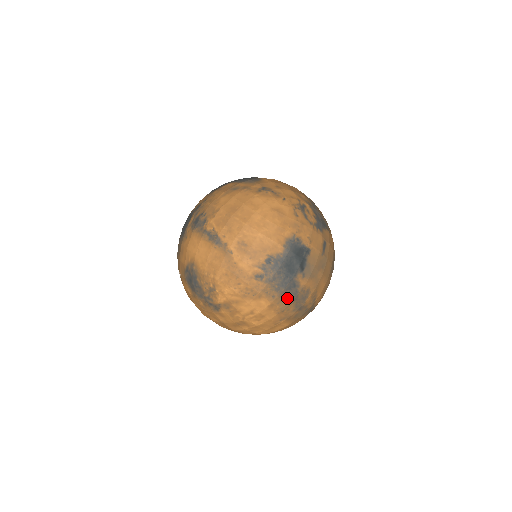
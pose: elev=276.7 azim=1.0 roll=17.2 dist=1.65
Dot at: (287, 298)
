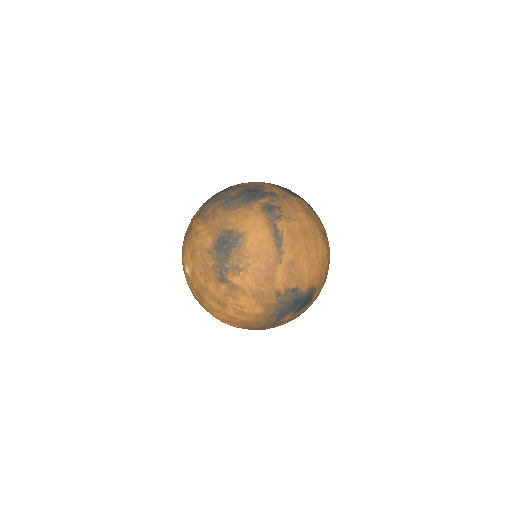
Dot at: (271, 319)
